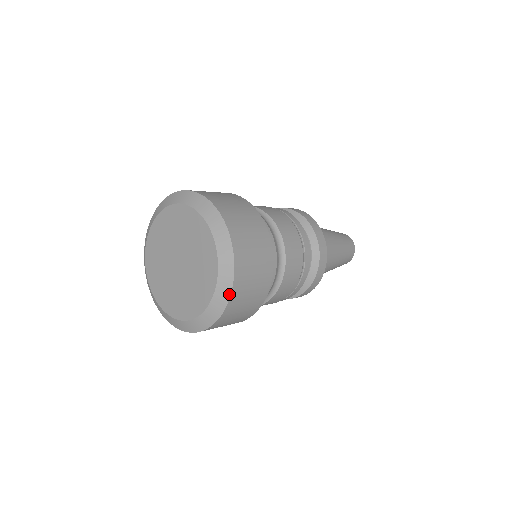
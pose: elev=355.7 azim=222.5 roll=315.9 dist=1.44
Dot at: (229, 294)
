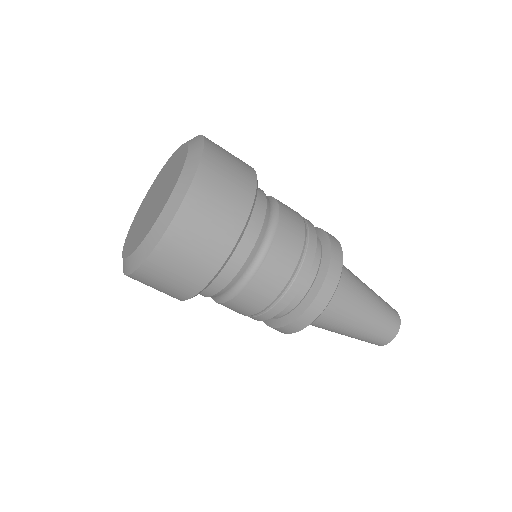
Dot at: (191, 181)
